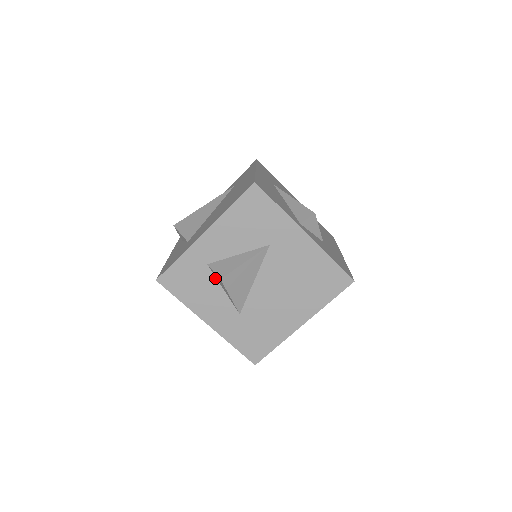
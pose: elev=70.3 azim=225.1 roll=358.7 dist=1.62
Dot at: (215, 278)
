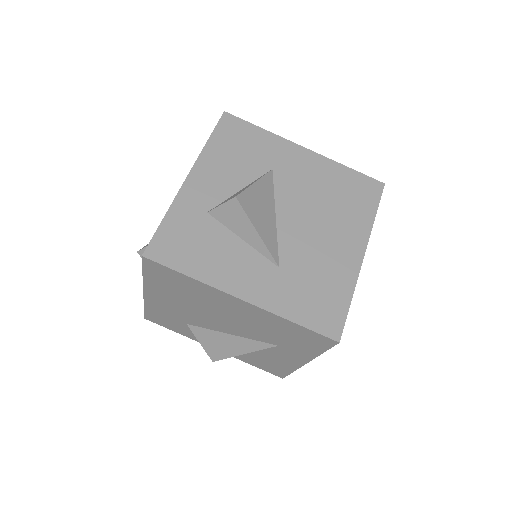
Dot at: (225, 228)
